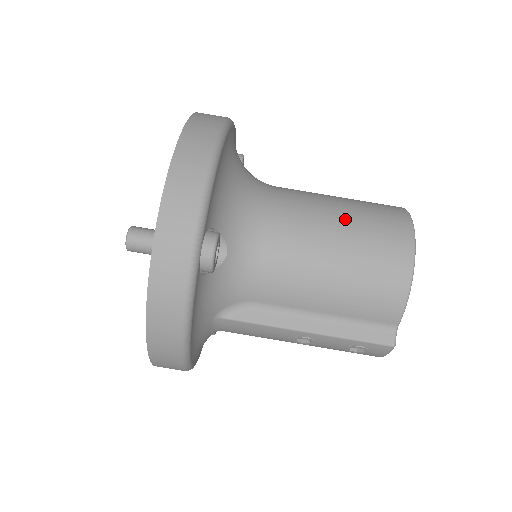
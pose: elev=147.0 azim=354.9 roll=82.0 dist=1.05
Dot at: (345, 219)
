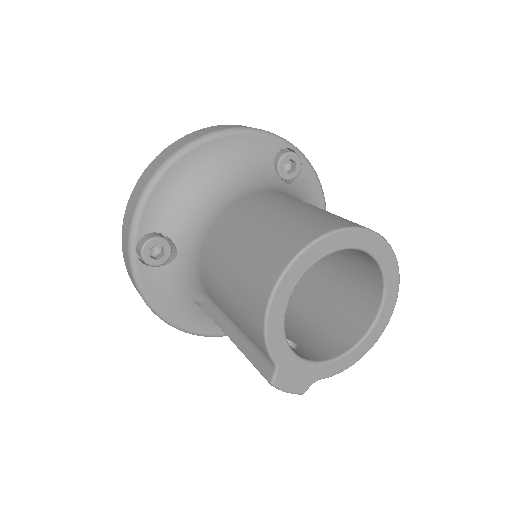
Dot at: (250, 236)
